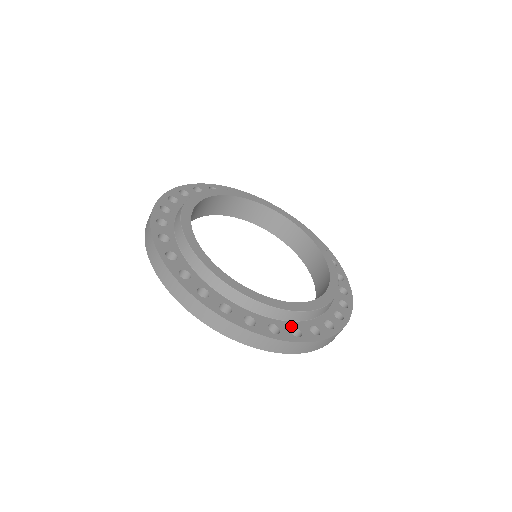
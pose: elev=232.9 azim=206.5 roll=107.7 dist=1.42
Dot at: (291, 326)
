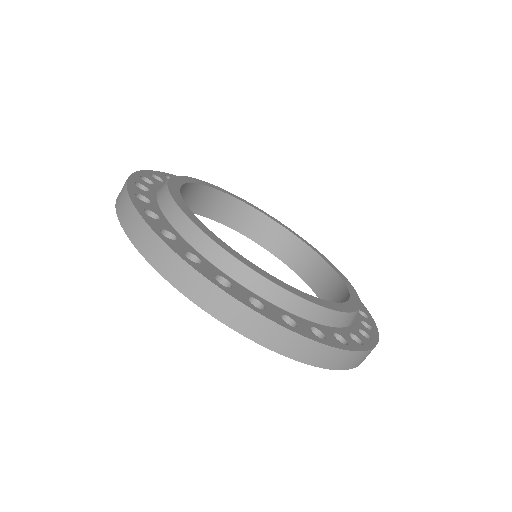
Dot at: (310, 325)
